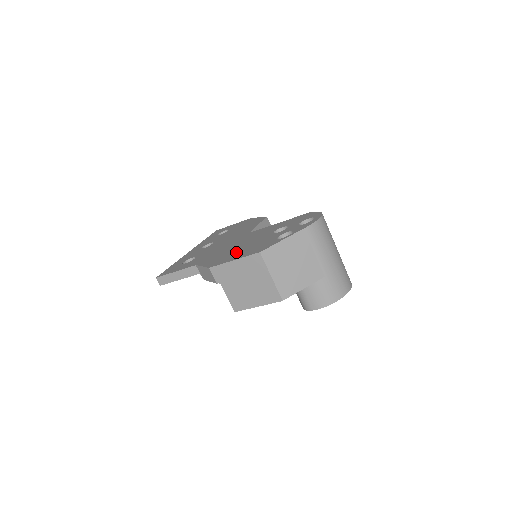
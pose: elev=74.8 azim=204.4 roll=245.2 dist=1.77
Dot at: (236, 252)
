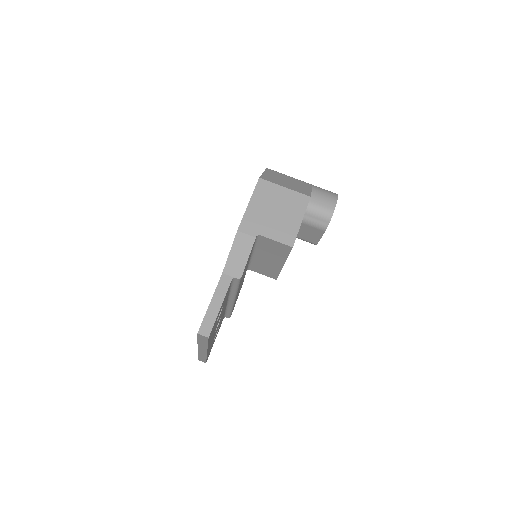
Dot at: occluded
